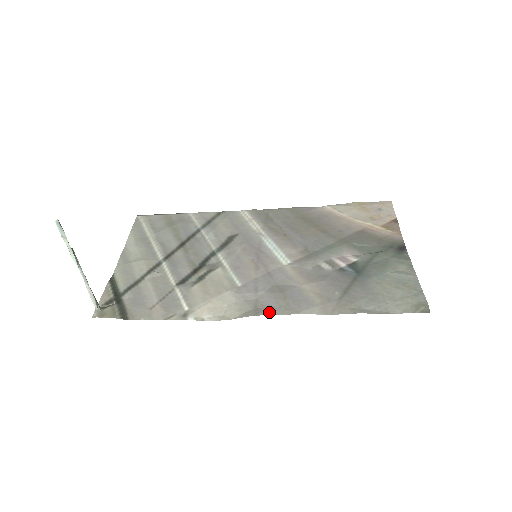
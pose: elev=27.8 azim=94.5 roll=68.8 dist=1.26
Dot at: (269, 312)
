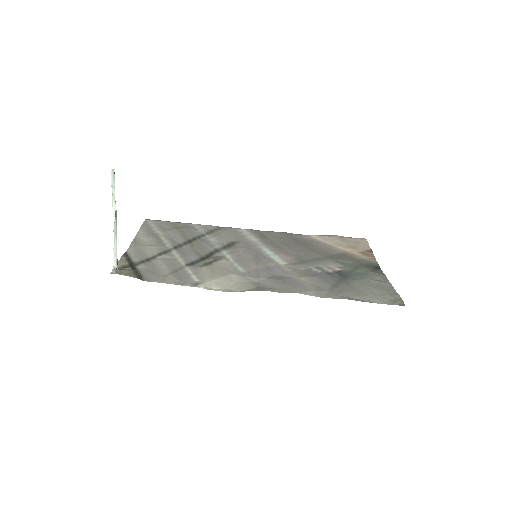
Dot at: (271, 290)
